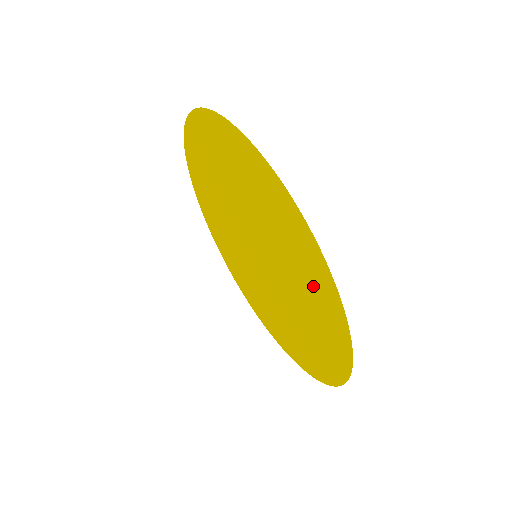
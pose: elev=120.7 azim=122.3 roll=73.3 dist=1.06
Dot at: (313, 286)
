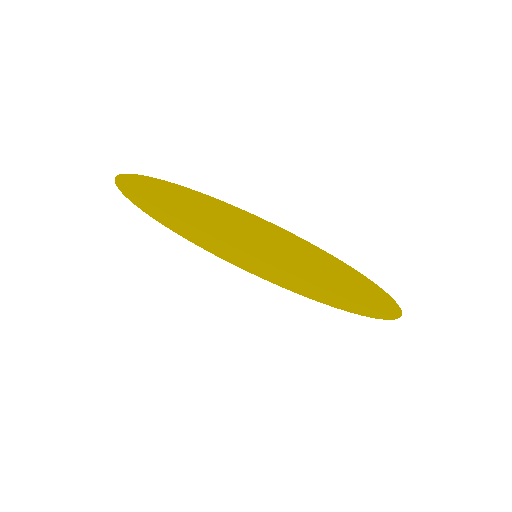
Dot at: (318, 263)
